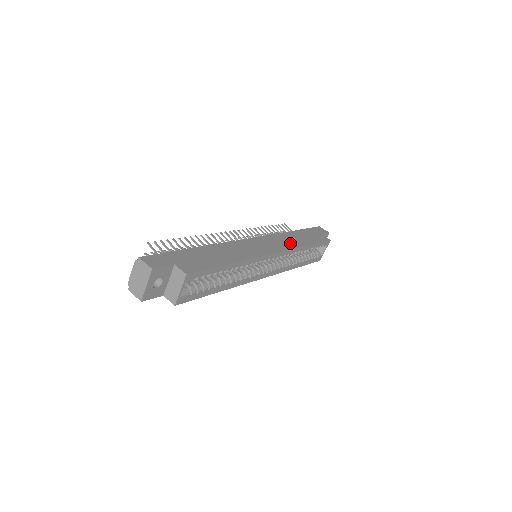
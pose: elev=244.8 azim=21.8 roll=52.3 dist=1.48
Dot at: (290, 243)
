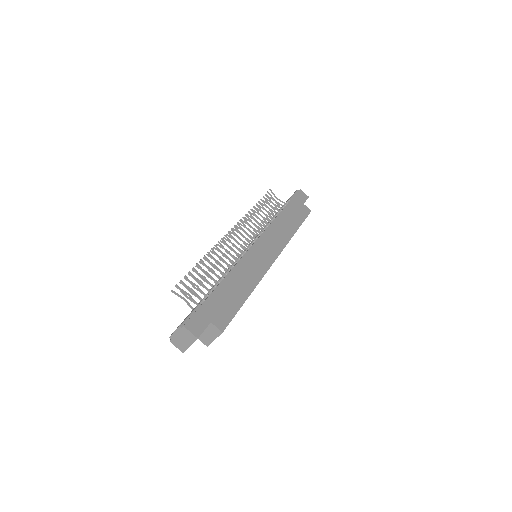
Dot at: (283, 235)
